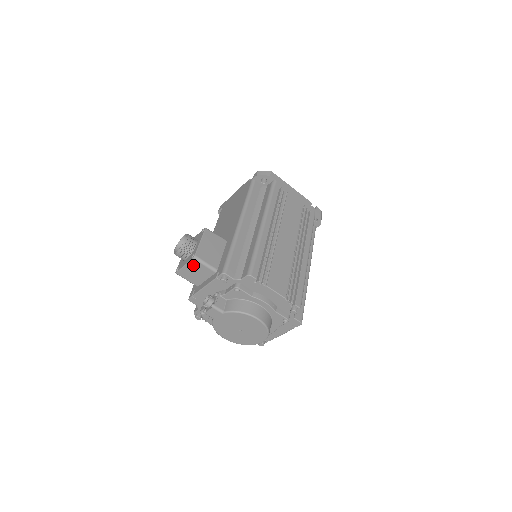
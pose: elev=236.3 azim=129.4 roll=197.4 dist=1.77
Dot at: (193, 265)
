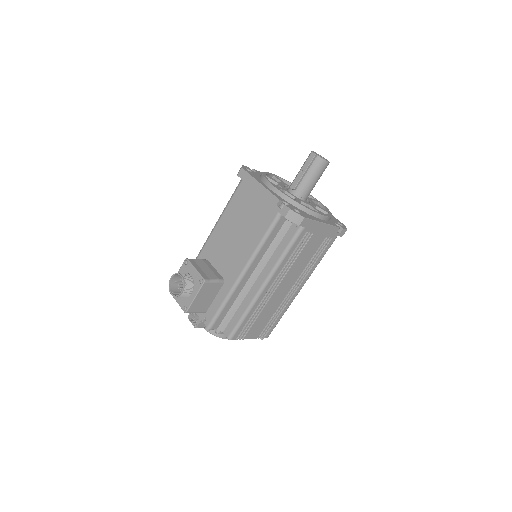
Dot at: occluded
